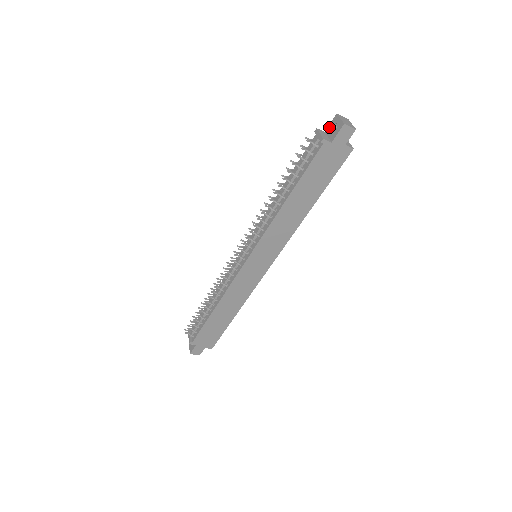
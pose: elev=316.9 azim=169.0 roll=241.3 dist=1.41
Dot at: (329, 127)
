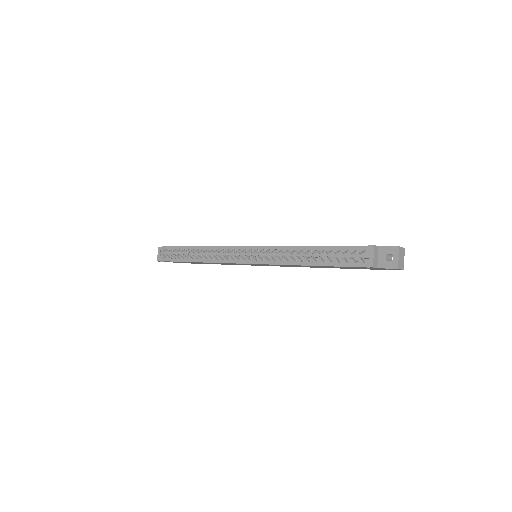
Dot at: (385, 249)
